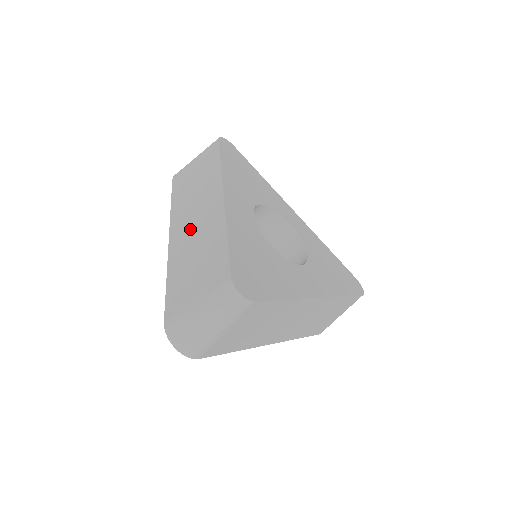
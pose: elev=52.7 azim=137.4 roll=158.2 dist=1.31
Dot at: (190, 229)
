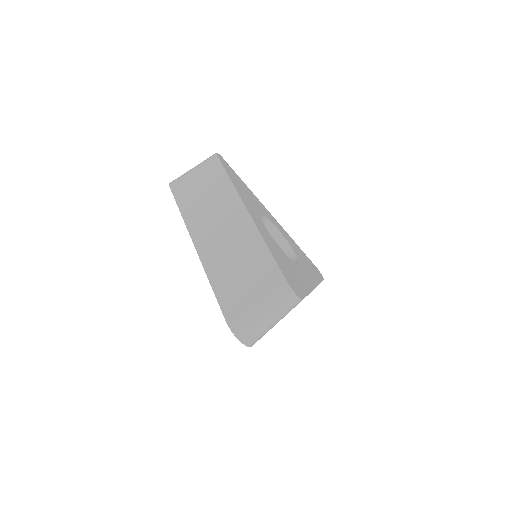
Dot at: (220, 240)
